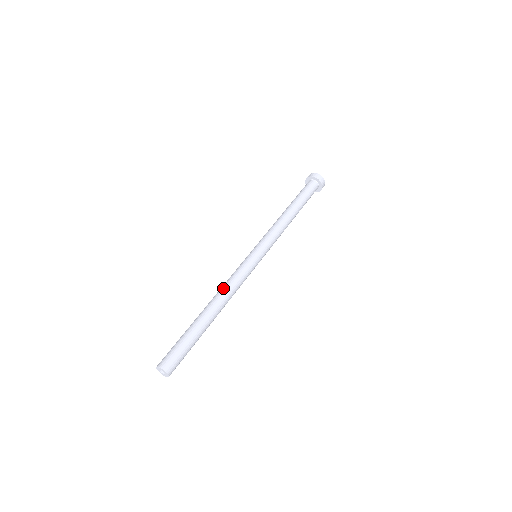
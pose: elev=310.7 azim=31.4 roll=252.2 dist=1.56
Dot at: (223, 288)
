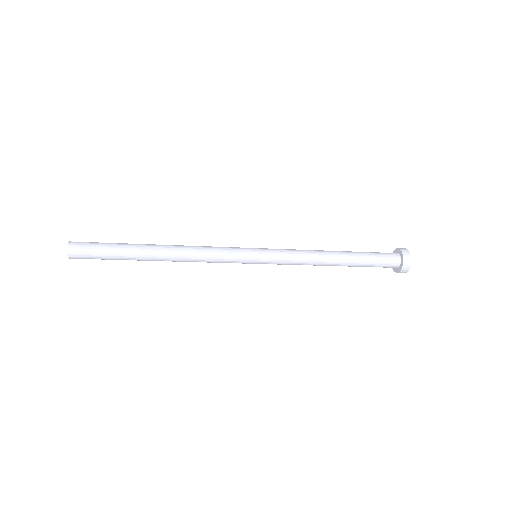
Dot at: occluded
